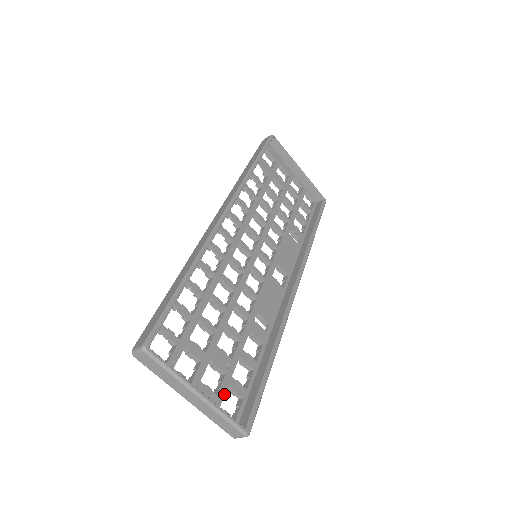
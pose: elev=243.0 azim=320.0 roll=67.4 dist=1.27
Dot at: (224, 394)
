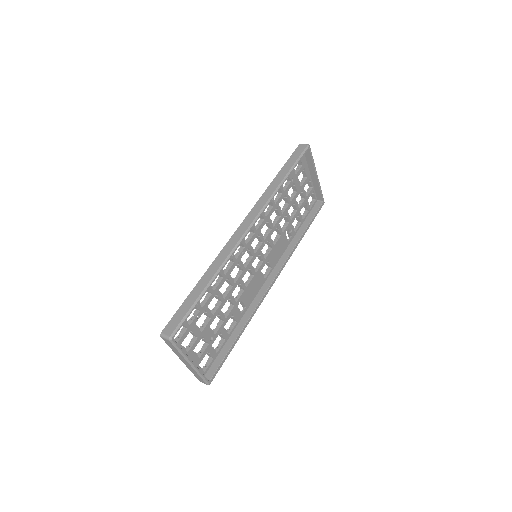
Dot at: (203, 357)
